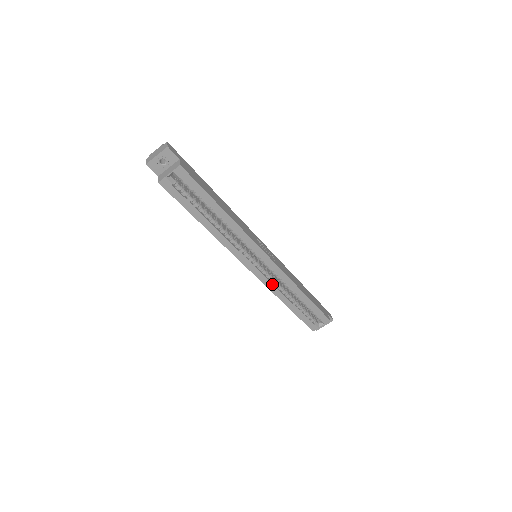
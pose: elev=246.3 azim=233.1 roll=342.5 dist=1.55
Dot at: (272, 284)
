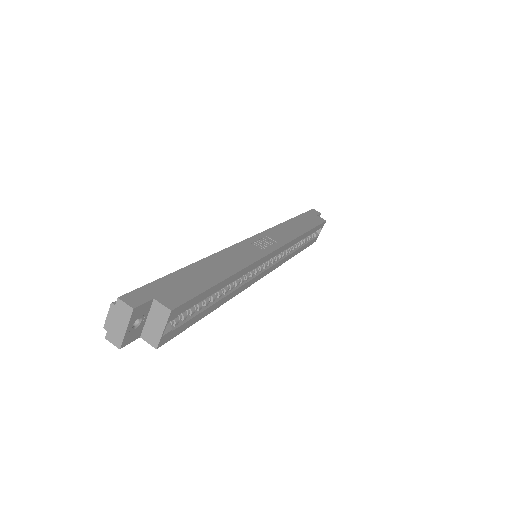
Dot at: (283, 259)
